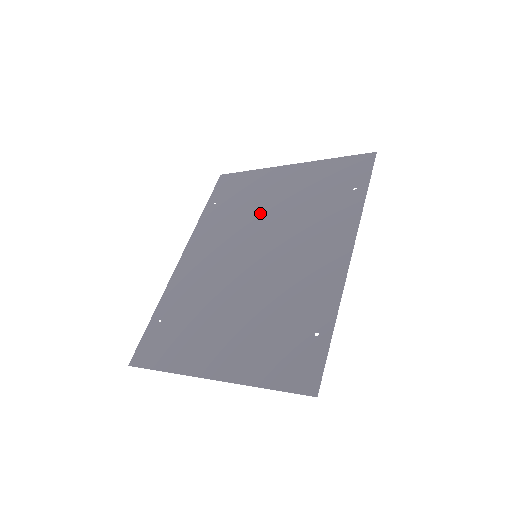
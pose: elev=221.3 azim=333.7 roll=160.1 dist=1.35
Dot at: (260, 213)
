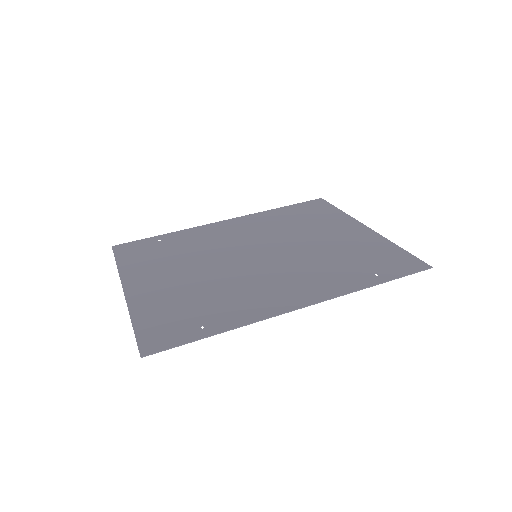
Dot at: (301, 236)
